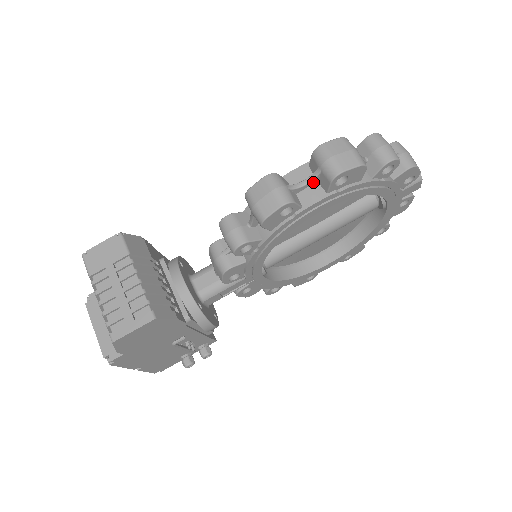
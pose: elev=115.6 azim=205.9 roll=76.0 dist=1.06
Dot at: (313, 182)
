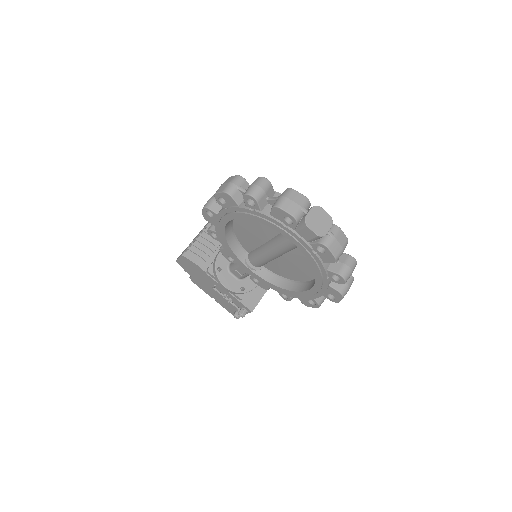
Dot at: occluded
